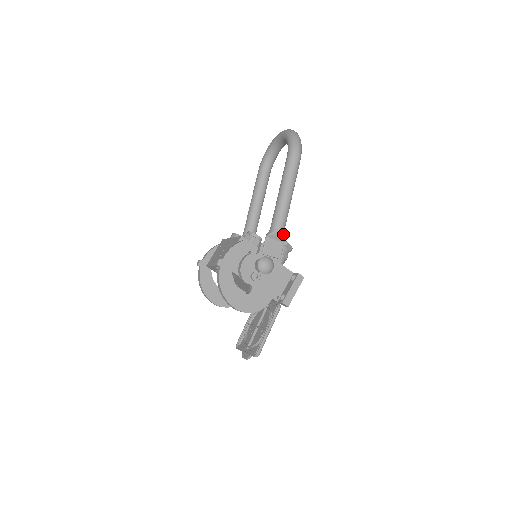
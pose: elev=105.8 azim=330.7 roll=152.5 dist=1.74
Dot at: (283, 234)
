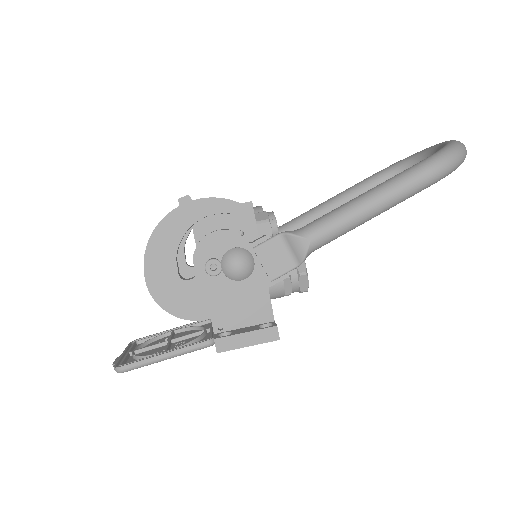
Dot at: (307, 251)
